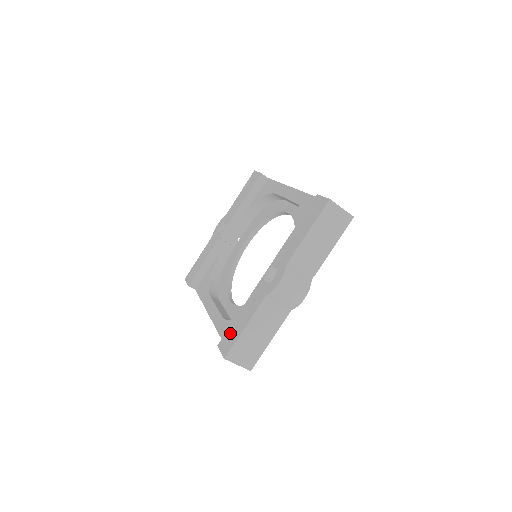
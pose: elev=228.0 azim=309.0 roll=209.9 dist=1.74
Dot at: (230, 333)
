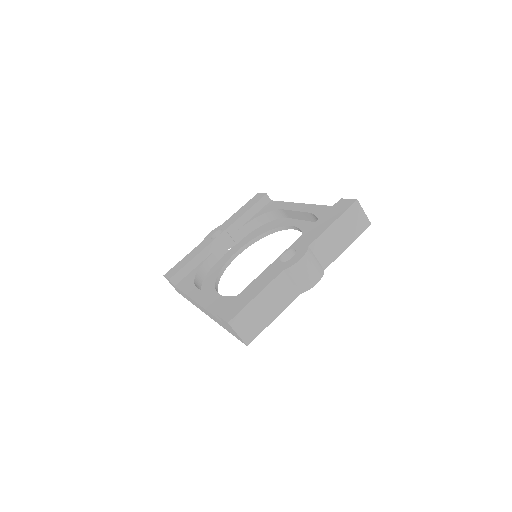
Dot at: (235, 303)
